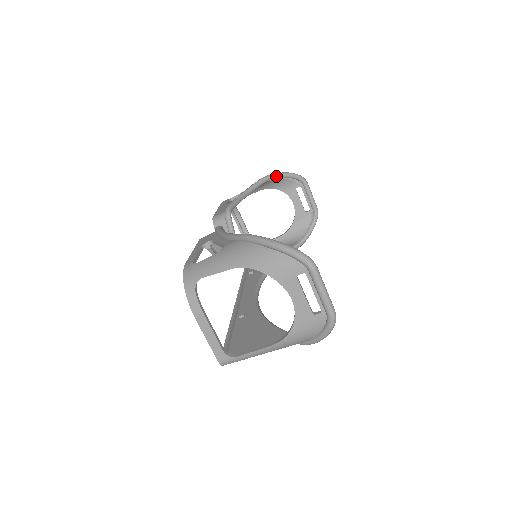
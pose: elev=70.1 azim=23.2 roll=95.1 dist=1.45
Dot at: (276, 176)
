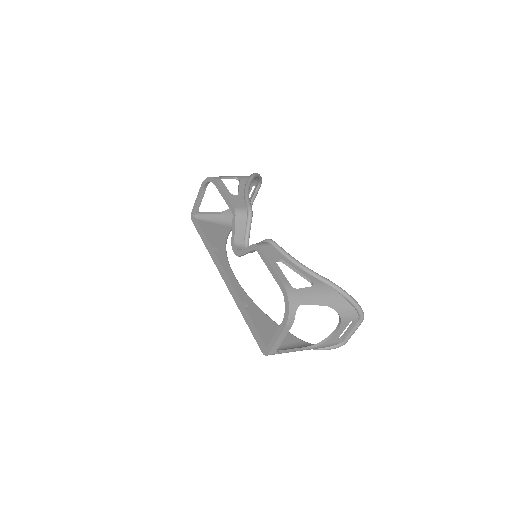
Dot at: (256, 176)
